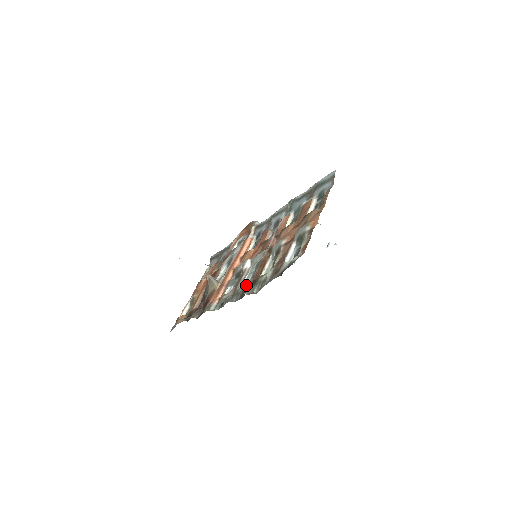
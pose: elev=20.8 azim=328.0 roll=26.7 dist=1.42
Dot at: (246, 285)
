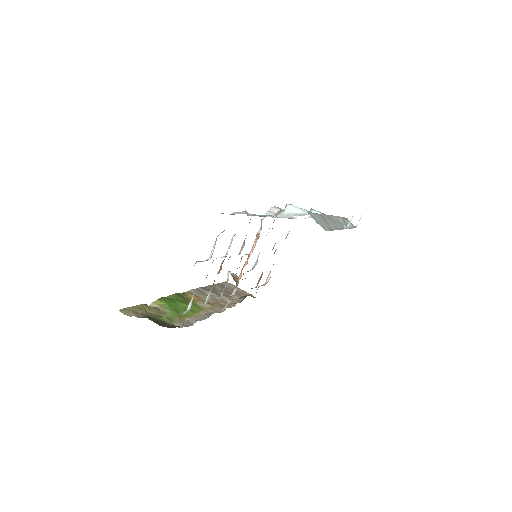
Dot at: occluded
